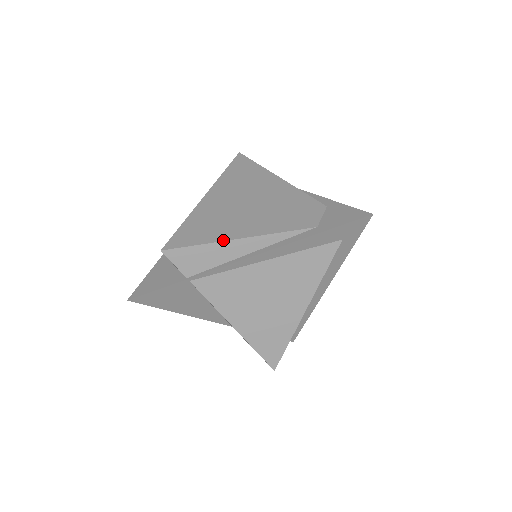
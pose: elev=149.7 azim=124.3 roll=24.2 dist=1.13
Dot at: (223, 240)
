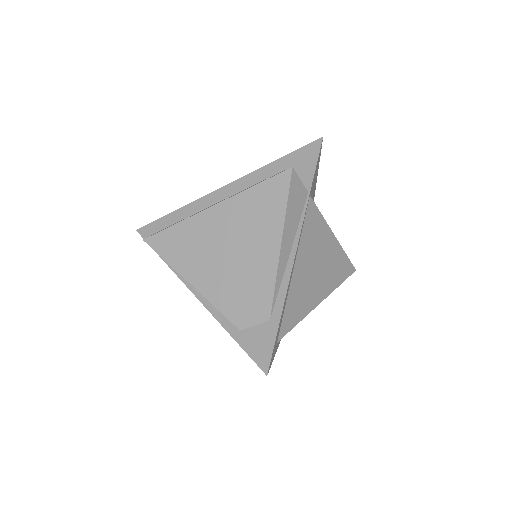
Dot at: (179, 273)
